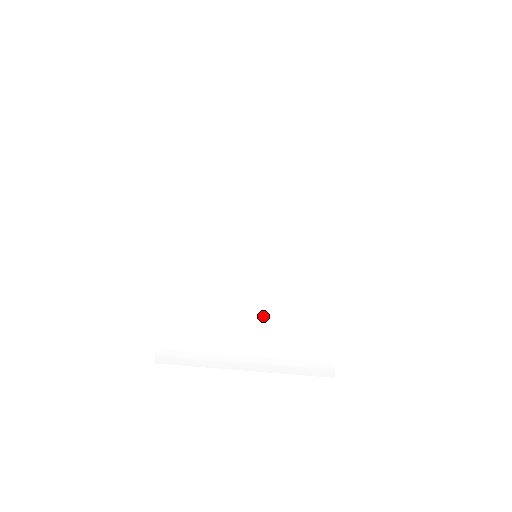
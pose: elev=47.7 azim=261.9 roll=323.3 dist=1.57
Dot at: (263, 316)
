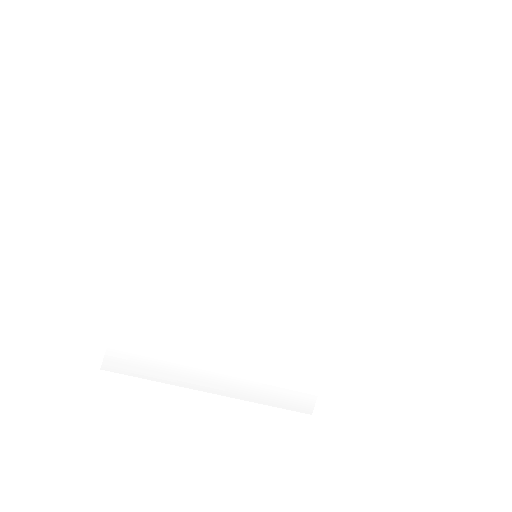
Dot at: (248, 332)
